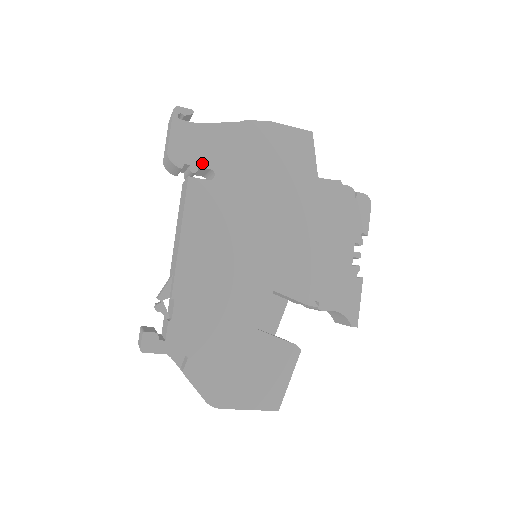
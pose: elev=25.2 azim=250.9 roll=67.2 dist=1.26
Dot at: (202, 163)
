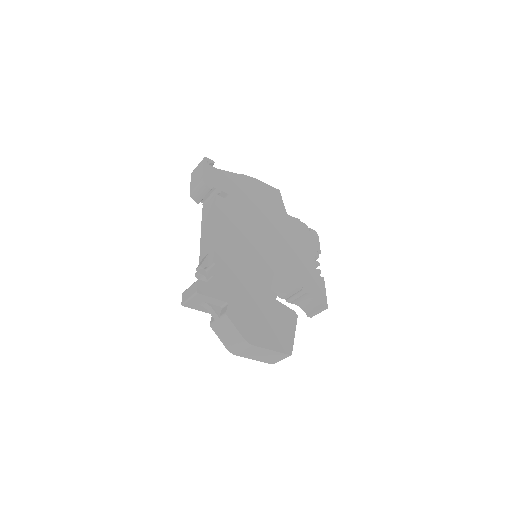
Dot at: (223, 189)
